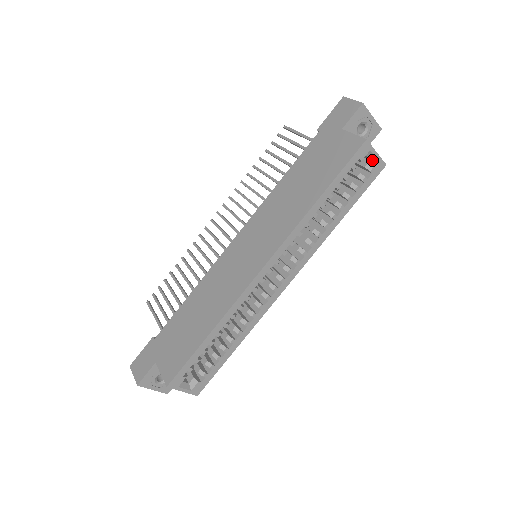
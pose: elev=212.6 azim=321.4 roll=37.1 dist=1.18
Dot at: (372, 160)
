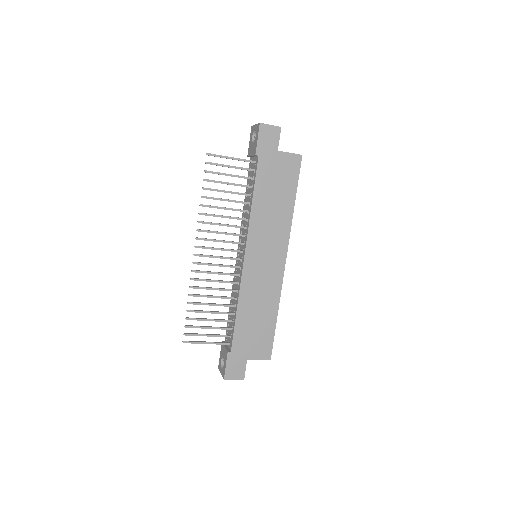
Dot at: occluded
